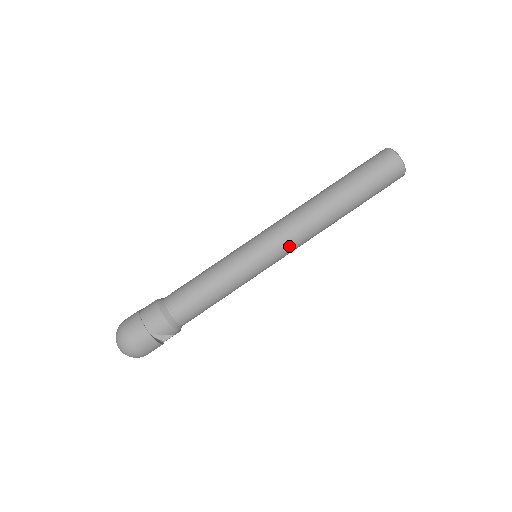
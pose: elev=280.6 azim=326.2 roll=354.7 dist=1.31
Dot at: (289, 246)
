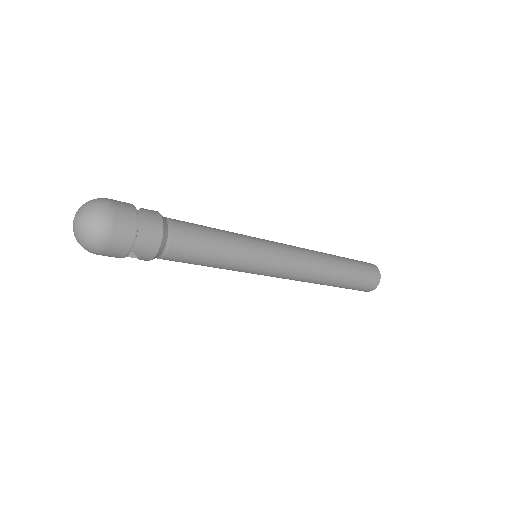
Dot at: (284, 277)
